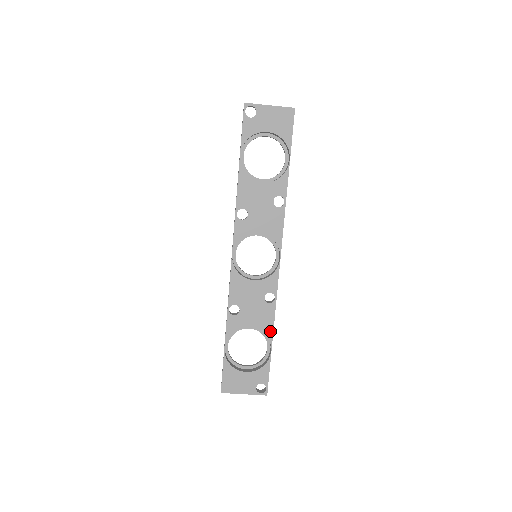
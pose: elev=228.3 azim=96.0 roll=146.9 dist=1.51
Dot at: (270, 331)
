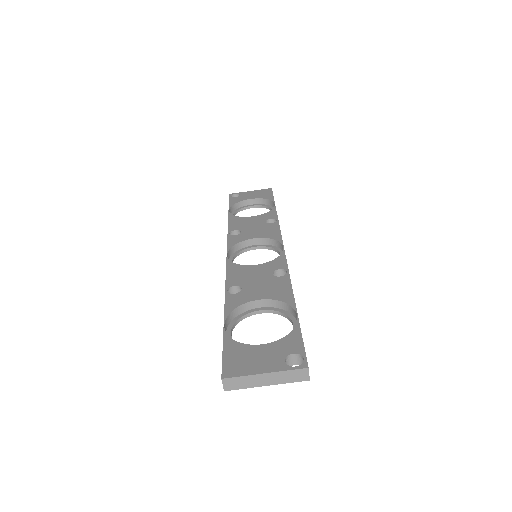
Dot at: (289, 298)
